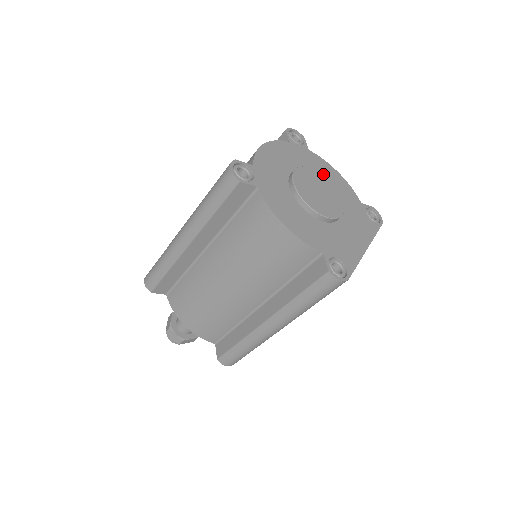
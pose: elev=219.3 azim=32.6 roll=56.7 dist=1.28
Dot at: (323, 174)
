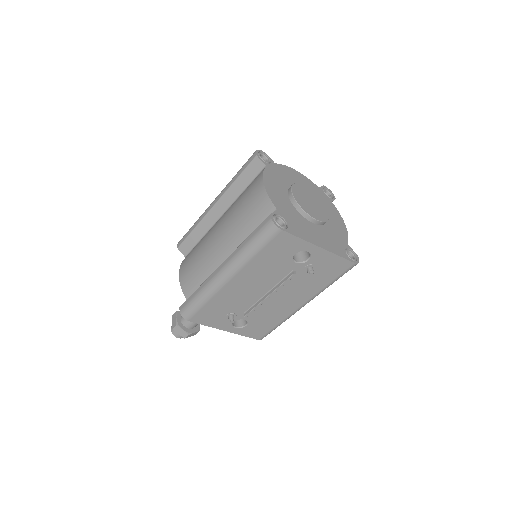
Dot at: (329, 212)
